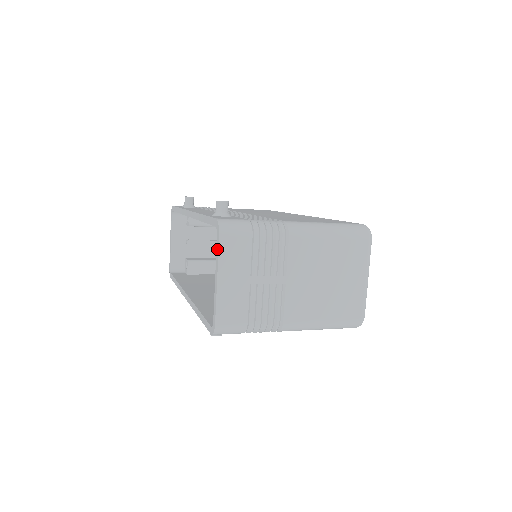
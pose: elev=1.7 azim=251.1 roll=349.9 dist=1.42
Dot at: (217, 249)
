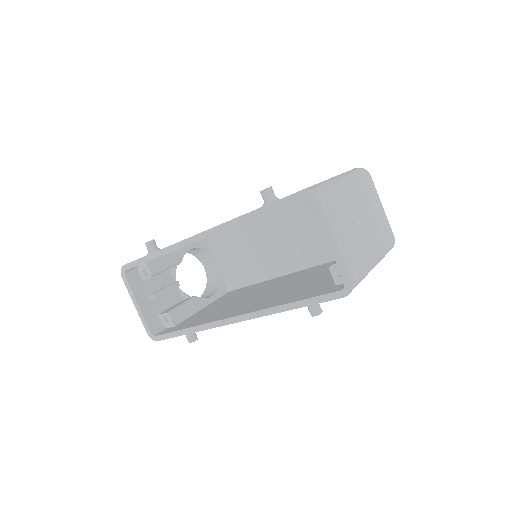
Dot at: (320, 214)
